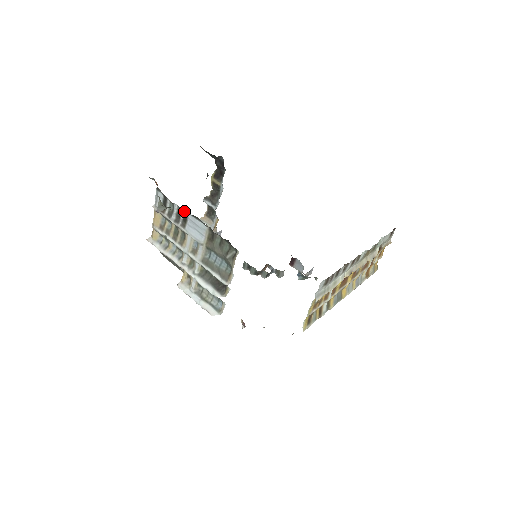
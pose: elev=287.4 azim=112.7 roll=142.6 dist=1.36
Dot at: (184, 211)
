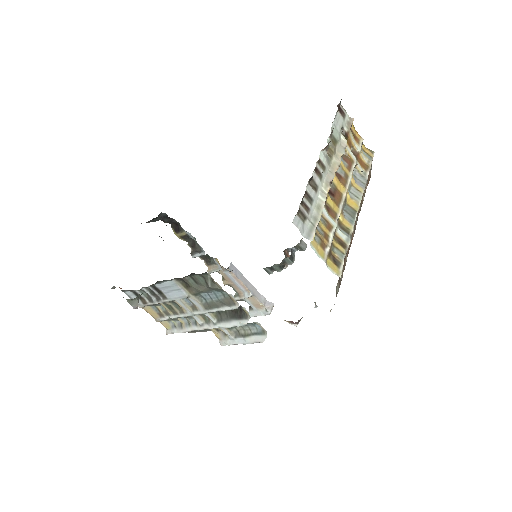
Dot at: (151, 287)
